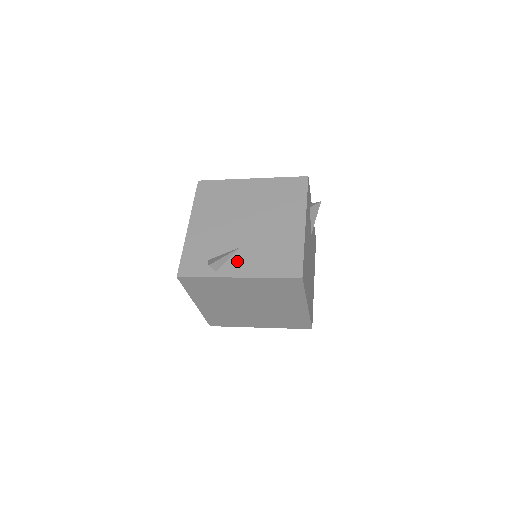
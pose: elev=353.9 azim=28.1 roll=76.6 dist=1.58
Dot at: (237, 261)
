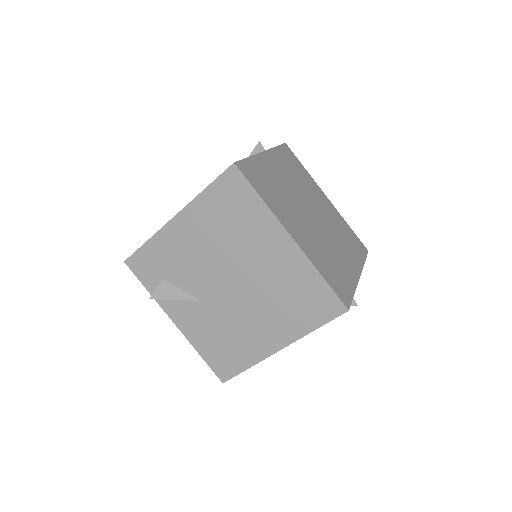
Dot at: (186, 310)
